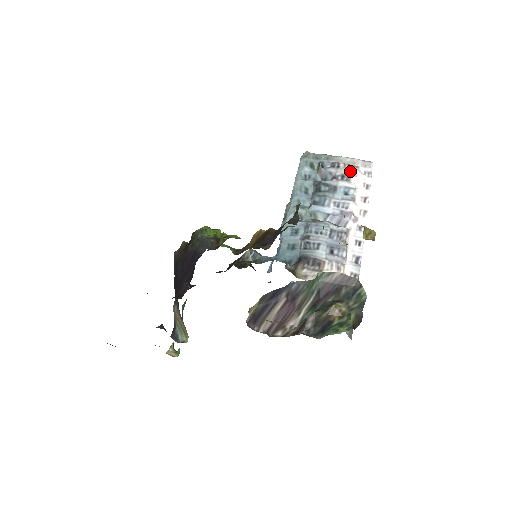
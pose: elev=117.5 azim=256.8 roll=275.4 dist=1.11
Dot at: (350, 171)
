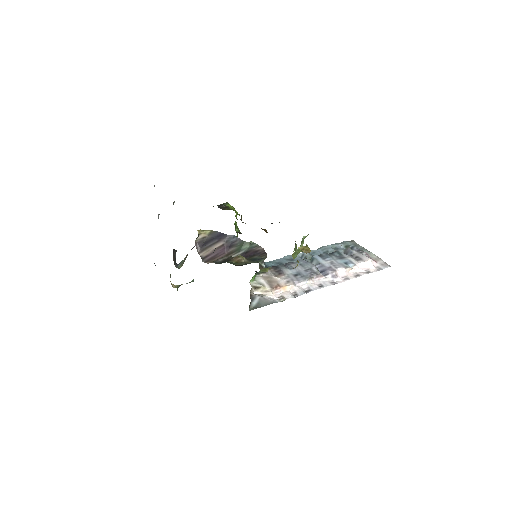
Dot at: (365, 257)
